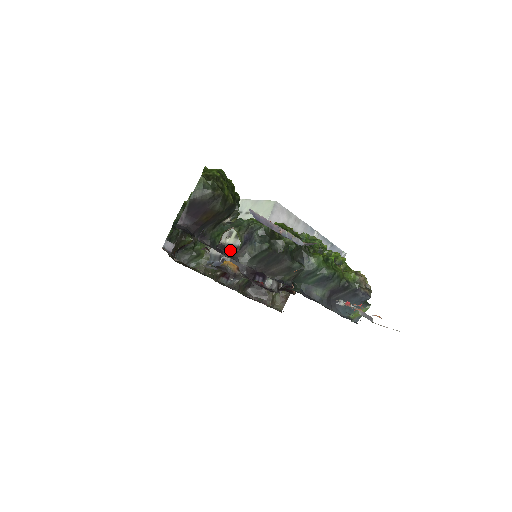
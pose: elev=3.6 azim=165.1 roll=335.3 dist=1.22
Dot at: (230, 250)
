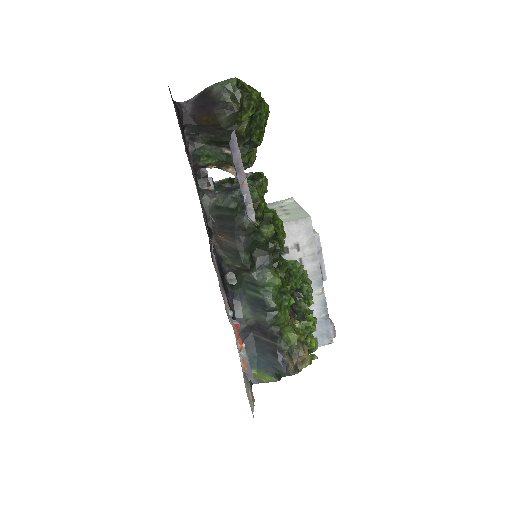
Dot at: (209, 185)
